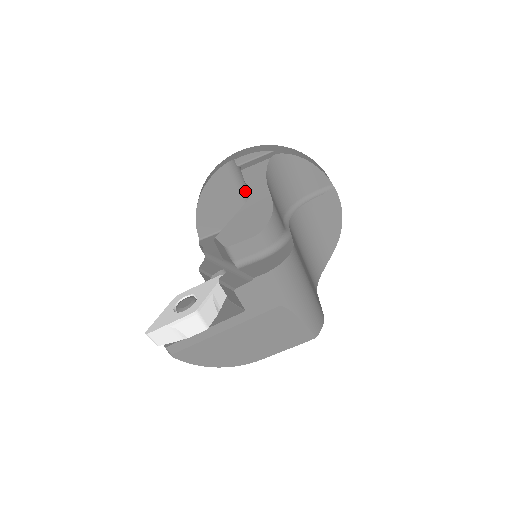
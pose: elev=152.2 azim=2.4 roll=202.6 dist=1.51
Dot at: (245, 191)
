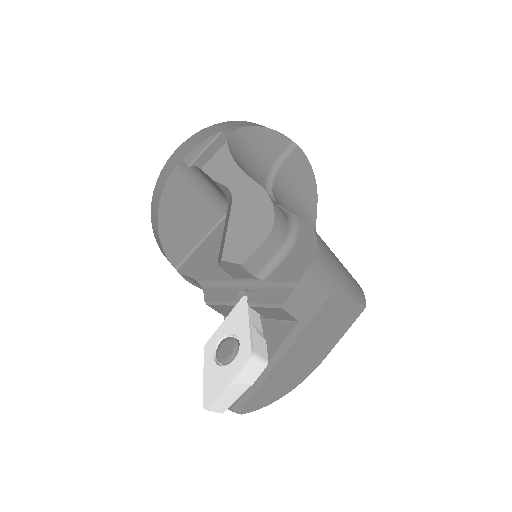
Dot at: (206, 191)
